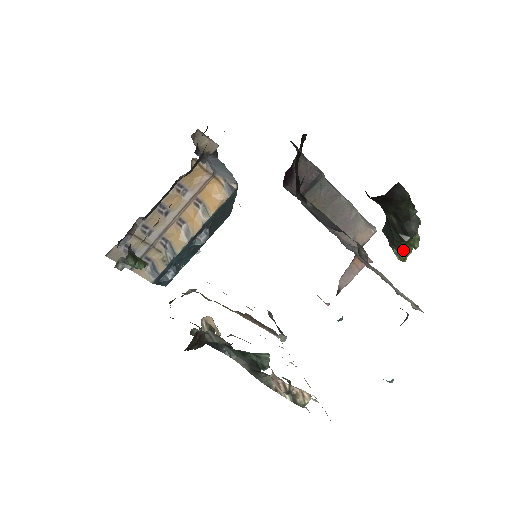
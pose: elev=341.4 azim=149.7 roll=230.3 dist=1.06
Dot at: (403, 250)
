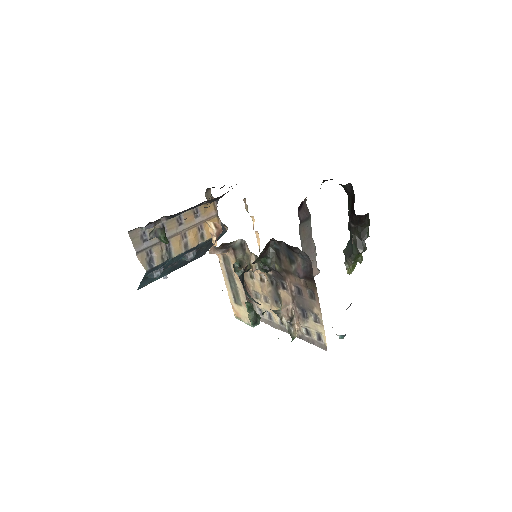
Dot at: (353, 264)
